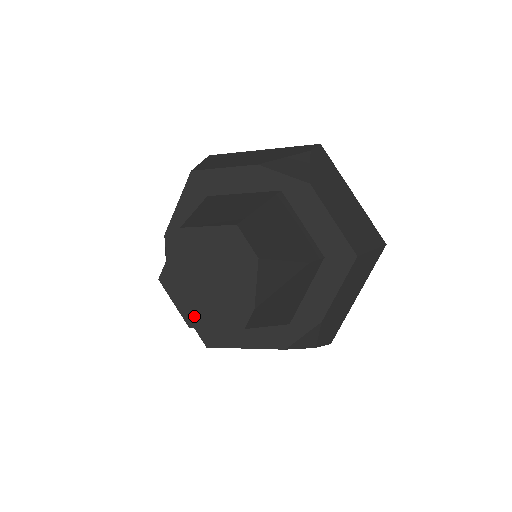
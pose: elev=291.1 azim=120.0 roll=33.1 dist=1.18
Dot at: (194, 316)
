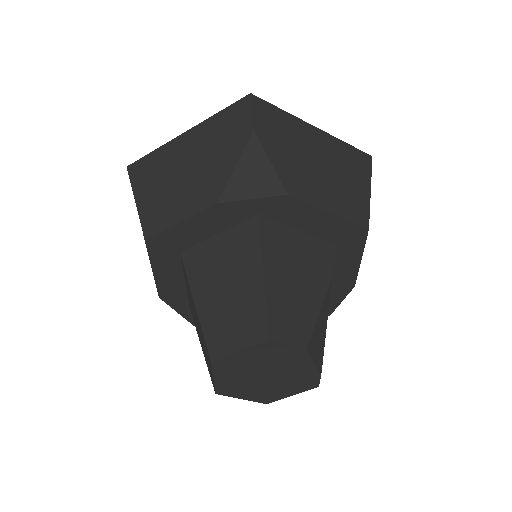
Dot at: (266, 398)
